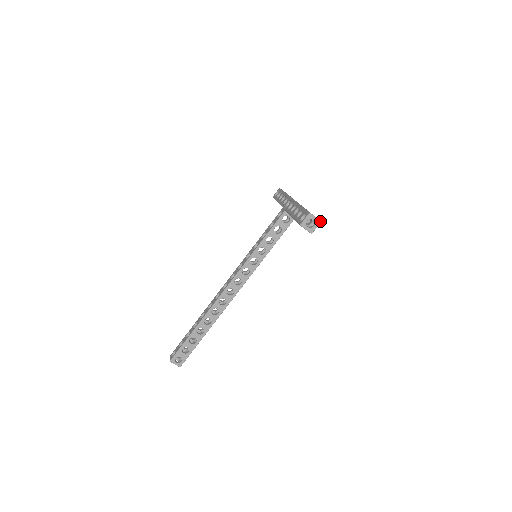
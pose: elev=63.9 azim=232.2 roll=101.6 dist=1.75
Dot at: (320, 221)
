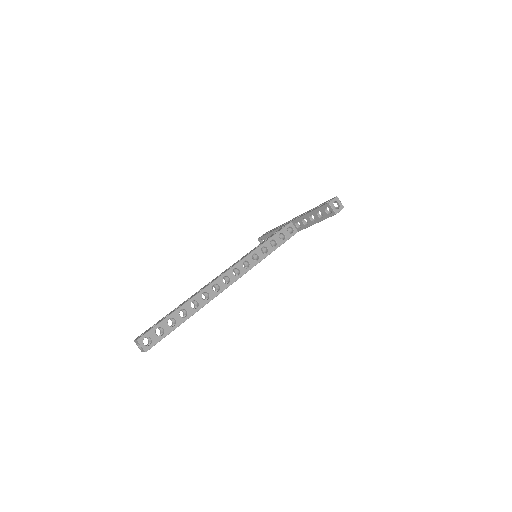
Dot at: occluded
